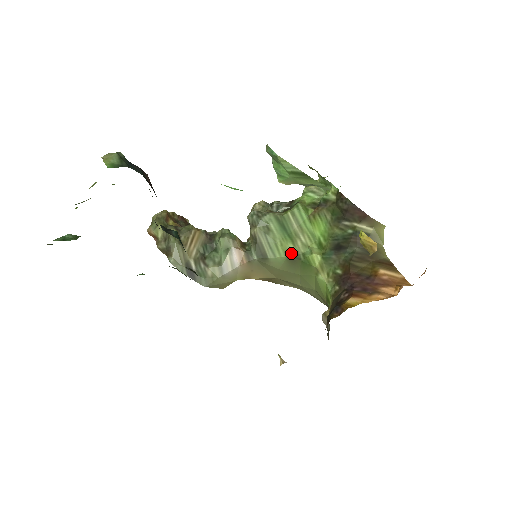
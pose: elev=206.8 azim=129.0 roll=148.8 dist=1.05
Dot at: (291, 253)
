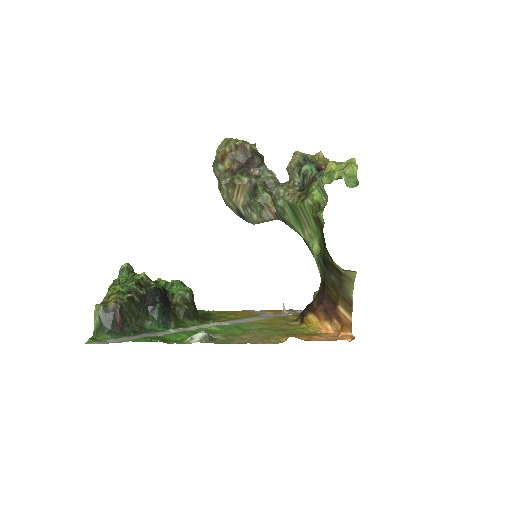
Dot at: (301, 236)
